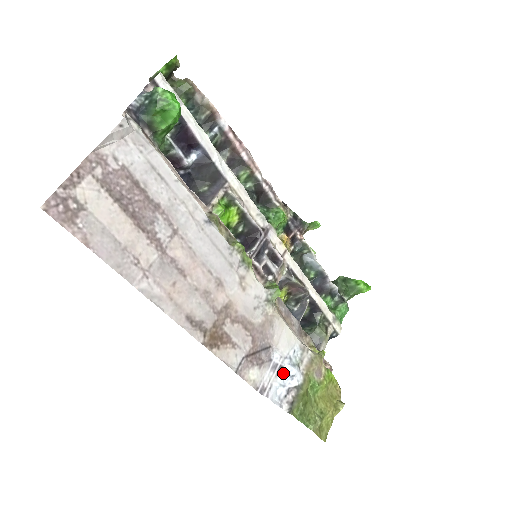
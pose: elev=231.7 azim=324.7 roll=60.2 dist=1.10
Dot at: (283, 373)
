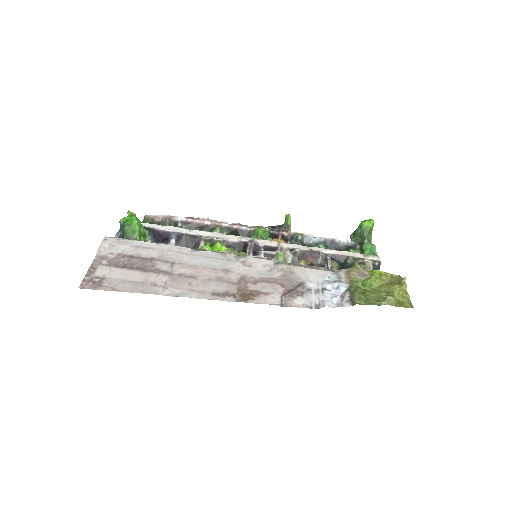
Dot at: (329, 291)
